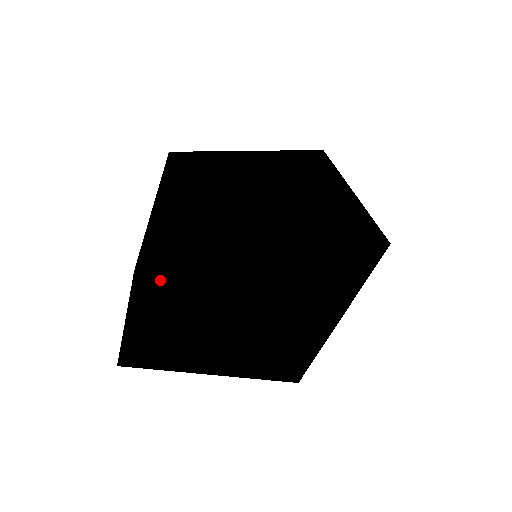
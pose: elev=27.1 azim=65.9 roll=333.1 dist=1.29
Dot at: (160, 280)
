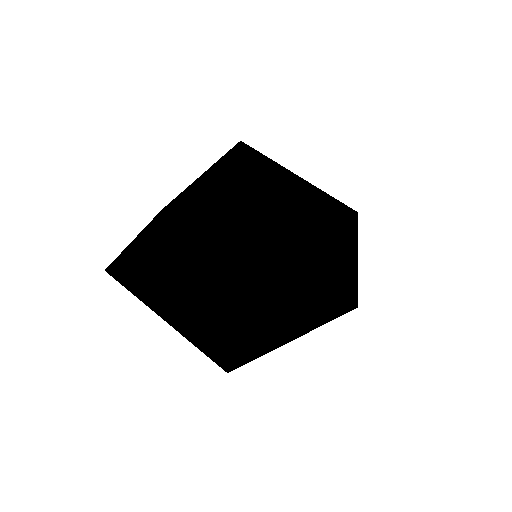
Dot at: (176, 226)
